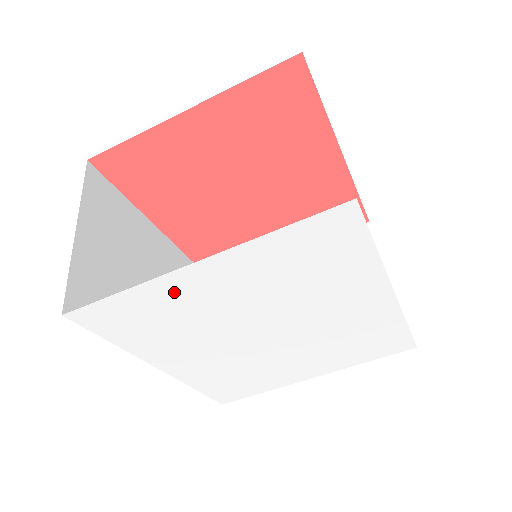
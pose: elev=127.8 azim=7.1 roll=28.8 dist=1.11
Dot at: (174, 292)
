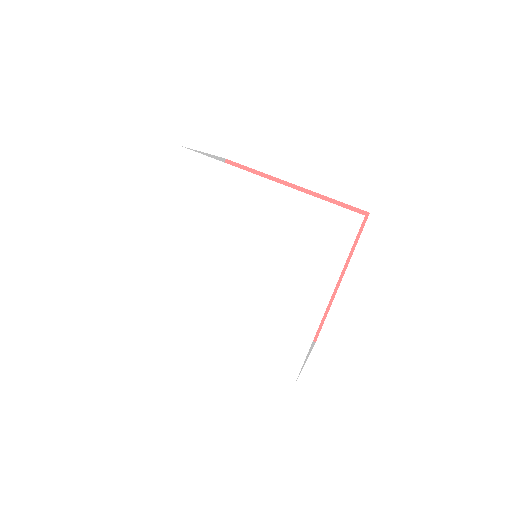
Dot at: (161, 255)
